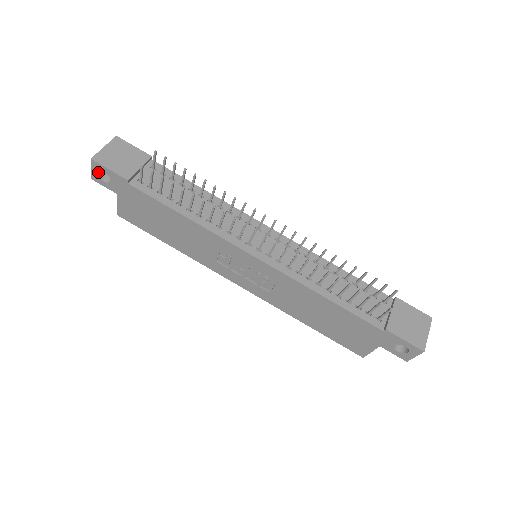
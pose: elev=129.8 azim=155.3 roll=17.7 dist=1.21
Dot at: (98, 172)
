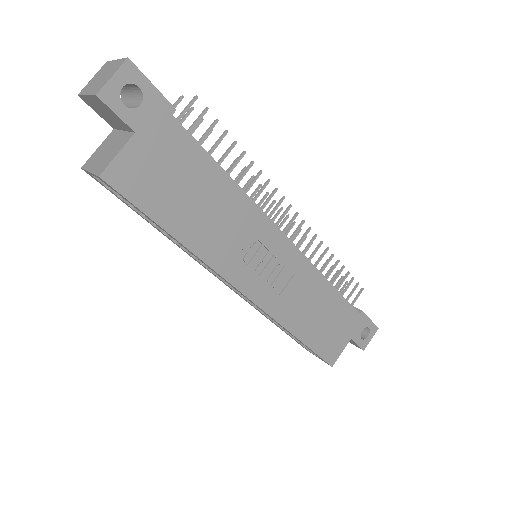
Dot at: (123, 85)
